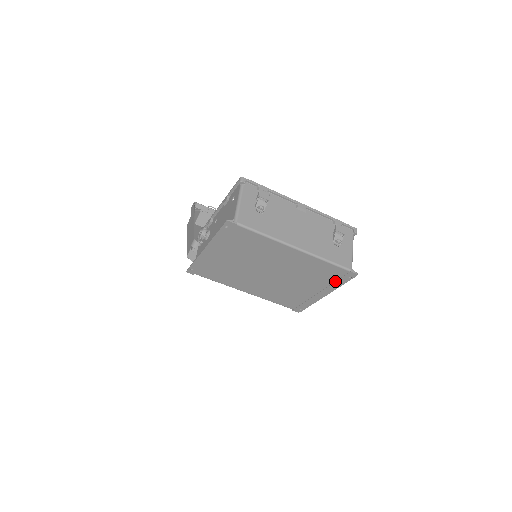
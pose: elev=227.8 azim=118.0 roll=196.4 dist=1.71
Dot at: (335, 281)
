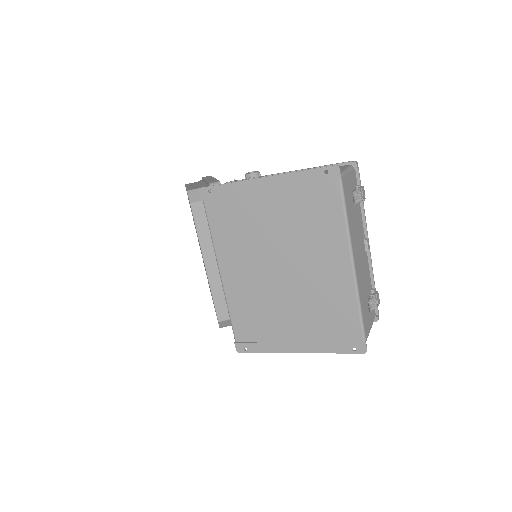
Dot at: (333, 341)
